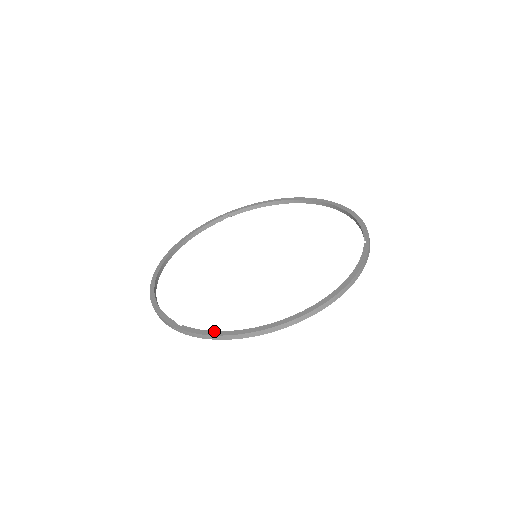
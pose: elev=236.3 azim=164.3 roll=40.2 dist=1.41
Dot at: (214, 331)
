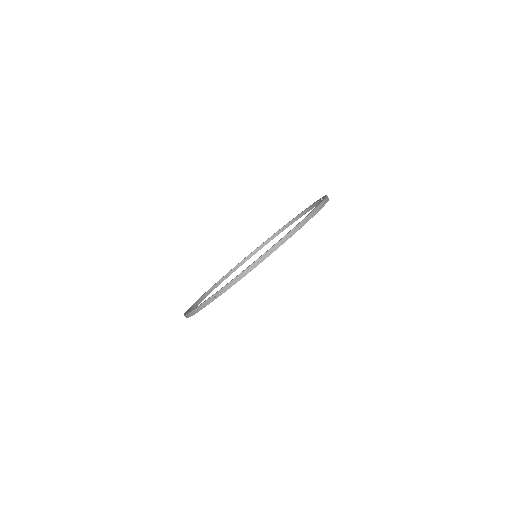
Dot at: occluded
